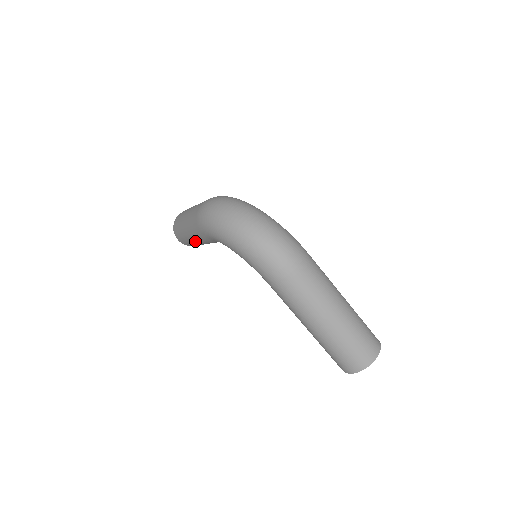
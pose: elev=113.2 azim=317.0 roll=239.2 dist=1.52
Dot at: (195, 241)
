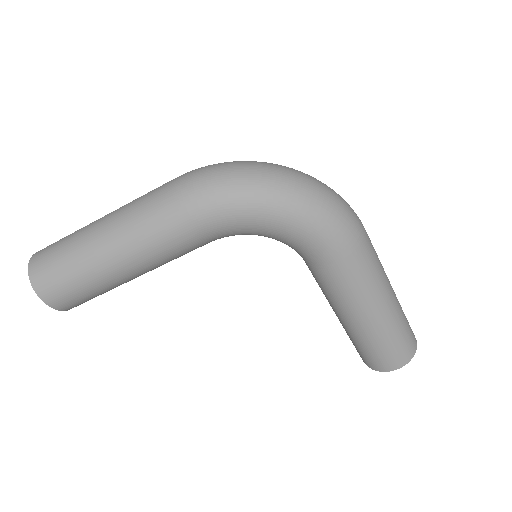
Dot at: (128, 270)
